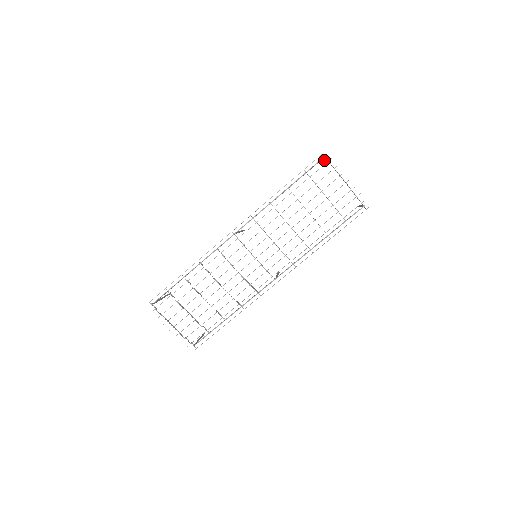
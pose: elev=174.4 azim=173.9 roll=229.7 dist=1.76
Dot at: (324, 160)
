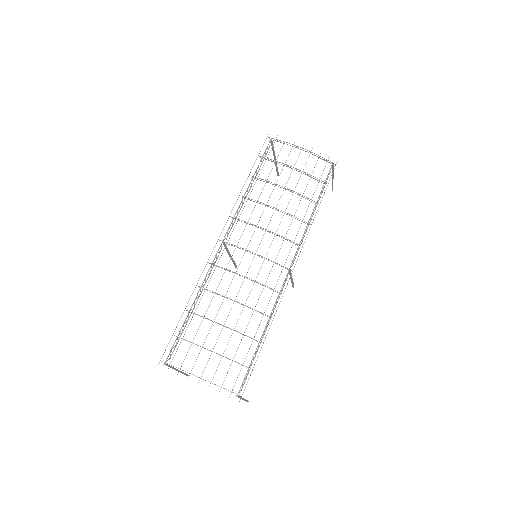
Dot at: (275, 160)
